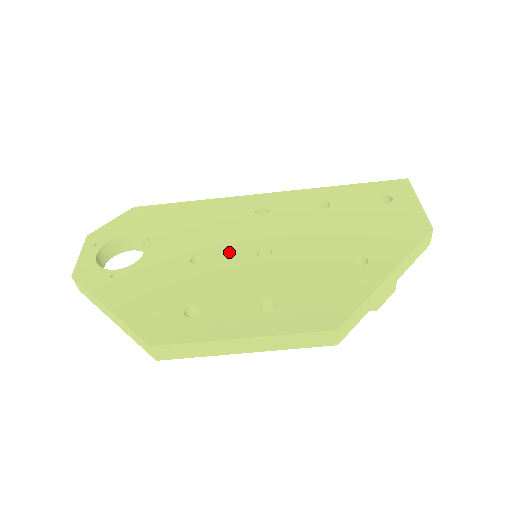
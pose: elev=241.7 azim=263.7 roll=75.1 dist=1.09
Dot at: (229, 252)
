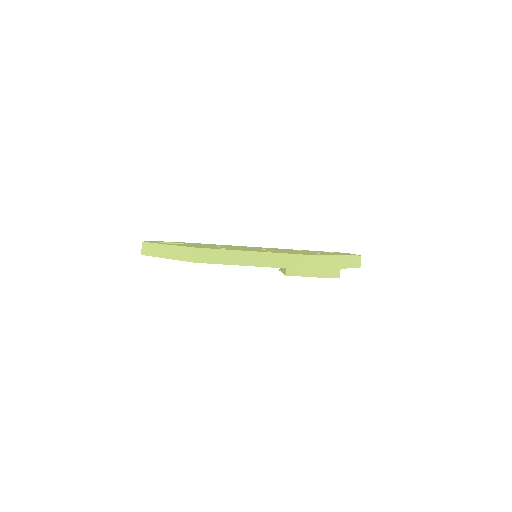
Dot at: occluded
